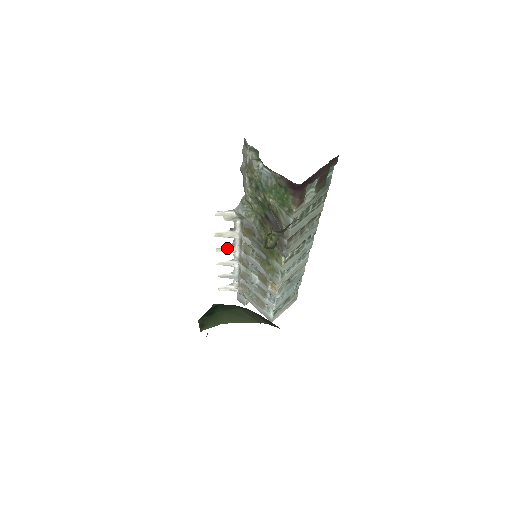
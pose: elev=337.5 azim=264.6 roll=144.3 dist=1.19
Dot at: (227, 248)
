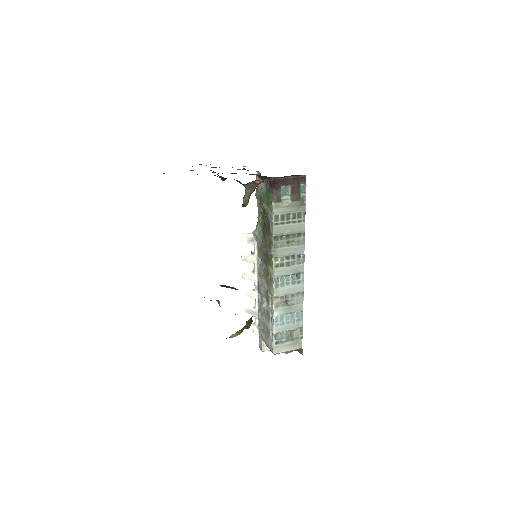
Dot at: (250, 274)
